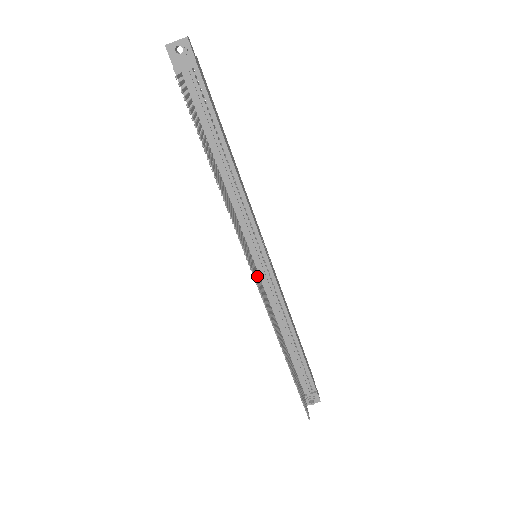
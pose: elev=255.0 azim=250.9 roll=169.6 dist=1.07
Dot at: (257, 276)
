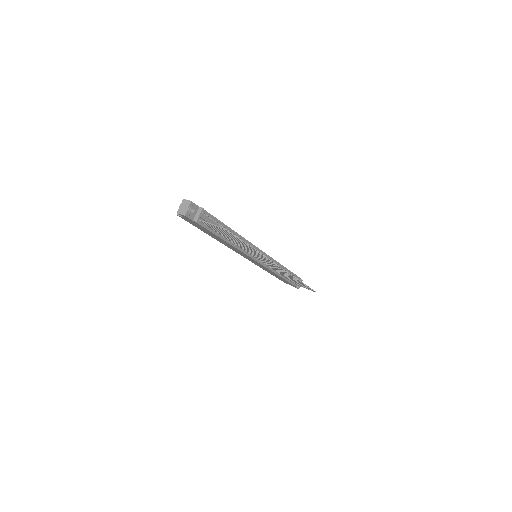
Dot at: (270, 264)
